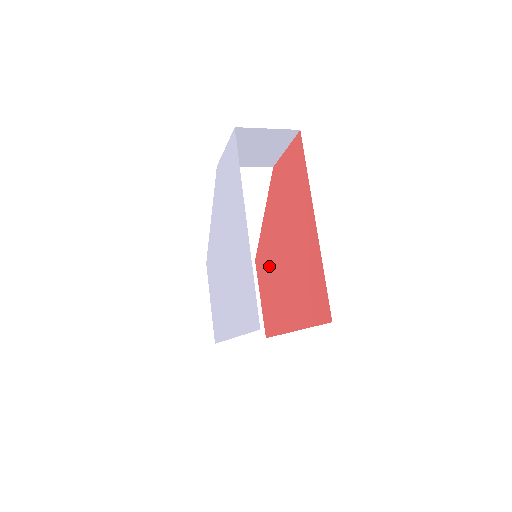
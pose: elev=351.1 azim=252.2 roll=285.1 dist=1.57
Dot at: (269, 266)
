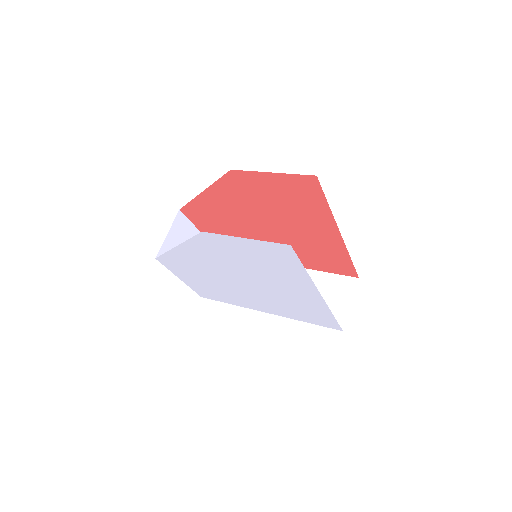
Dot at: (225, 224)
